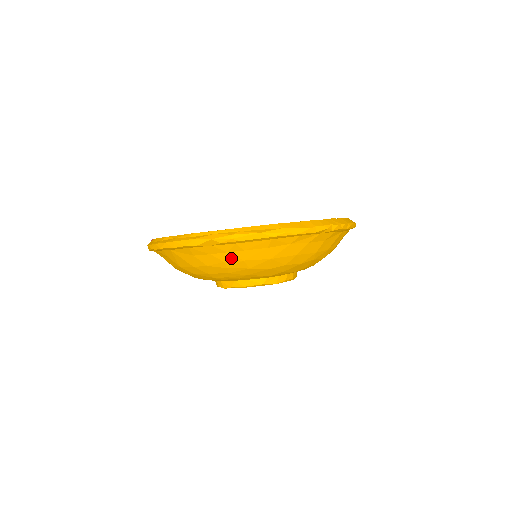
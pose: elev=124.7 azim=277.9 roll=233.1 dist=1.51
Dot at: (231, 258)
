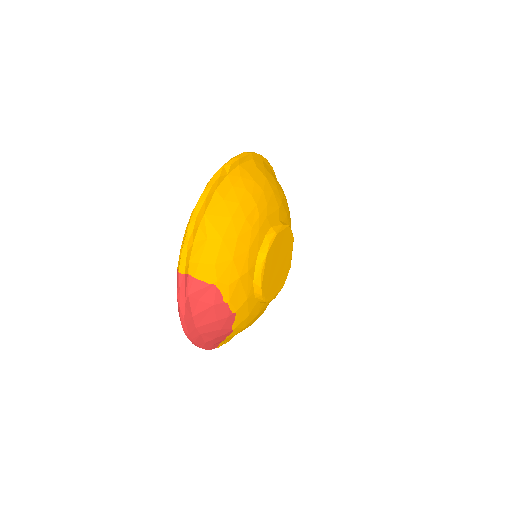
Dot at: (246, 183)
